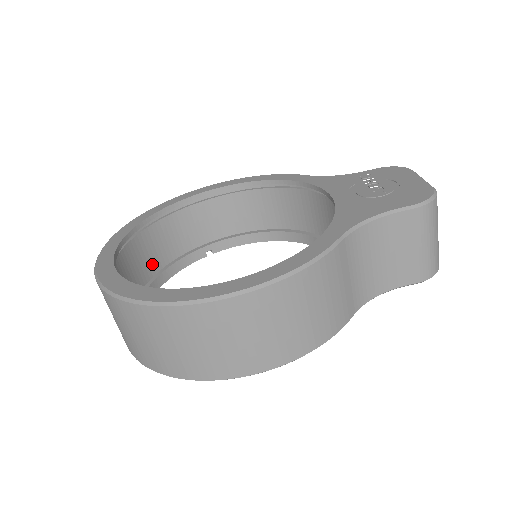
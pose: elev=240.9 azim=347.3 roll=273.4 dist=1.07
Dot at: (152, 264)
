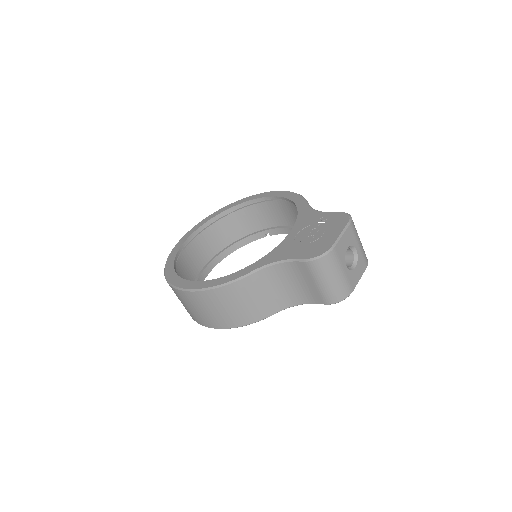
Dot at: (227, 239)
